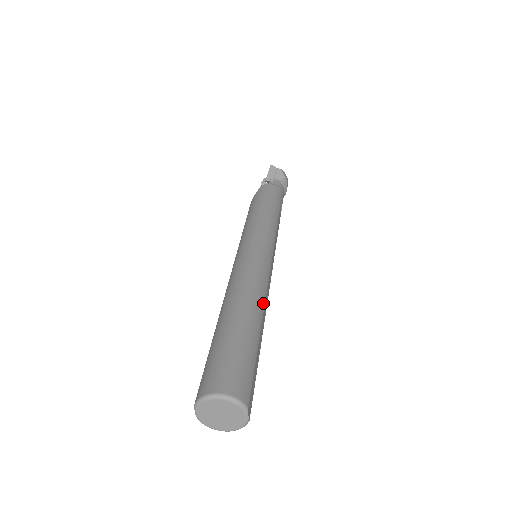
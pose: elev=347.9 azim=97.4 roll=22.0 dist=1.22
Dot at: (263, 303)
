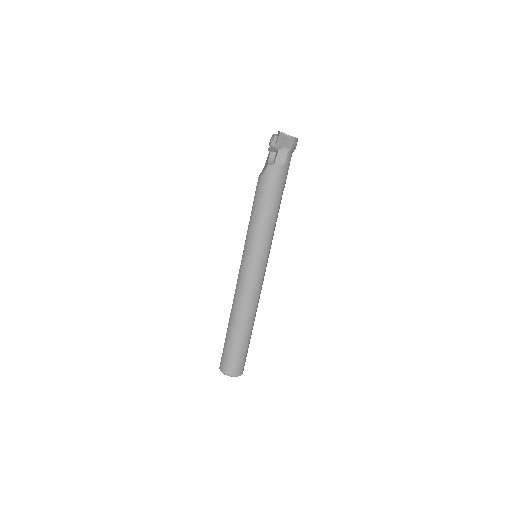
Dot at: (255, 314)
